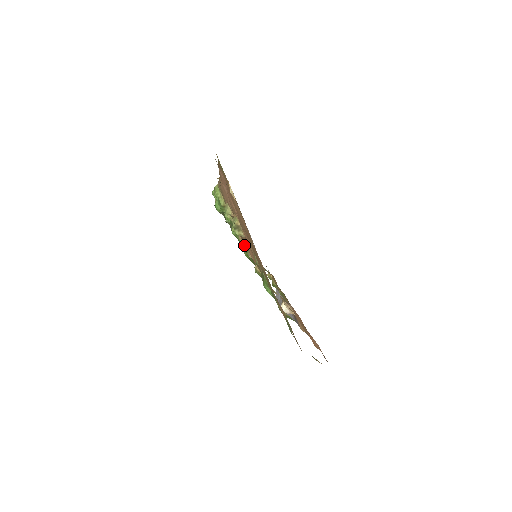
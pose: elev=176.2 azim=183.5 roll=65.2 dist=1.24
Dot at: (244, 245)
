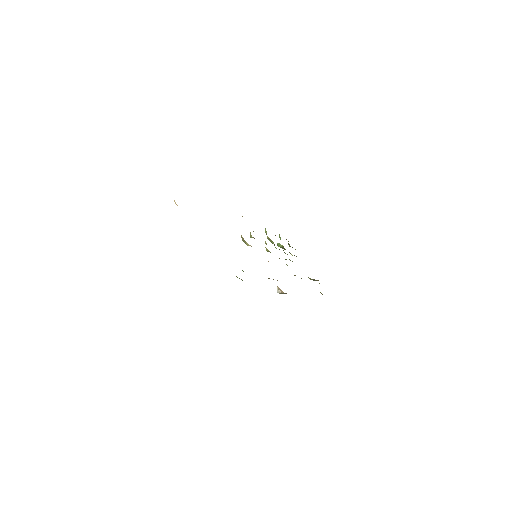
Dot at: occluded
